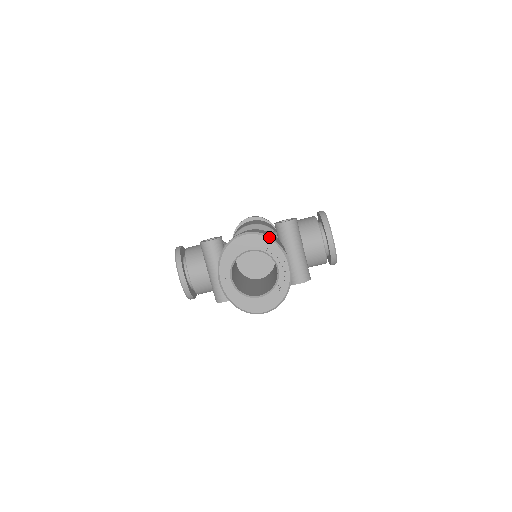
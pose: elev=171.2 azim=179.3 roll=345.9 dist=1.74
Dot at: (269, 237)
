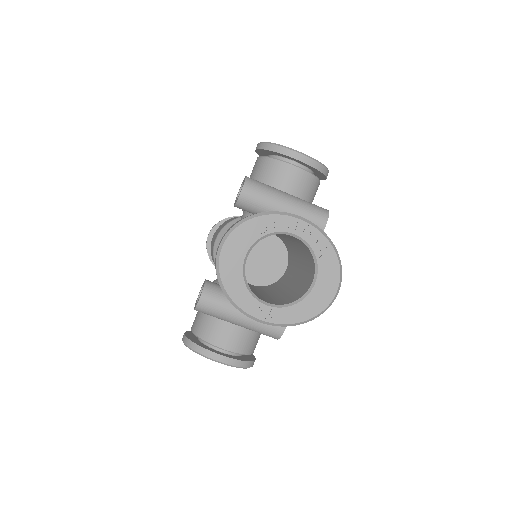
Dot at: (247, 218)
